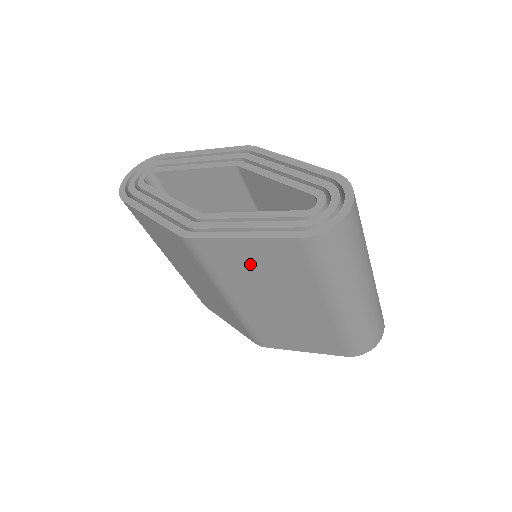
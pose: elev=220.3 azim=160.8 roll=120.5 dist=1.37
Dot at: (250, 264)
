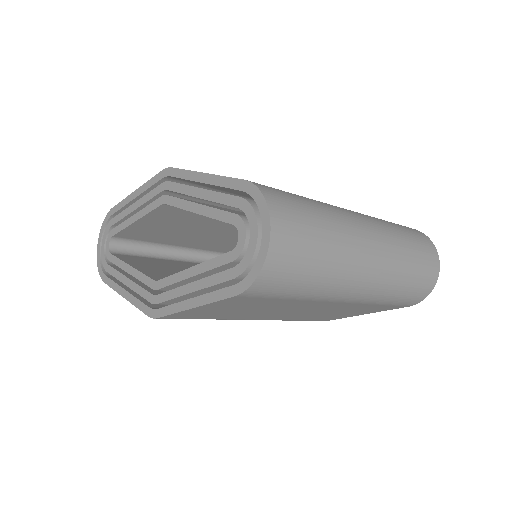
Dot at: (227, 311)
